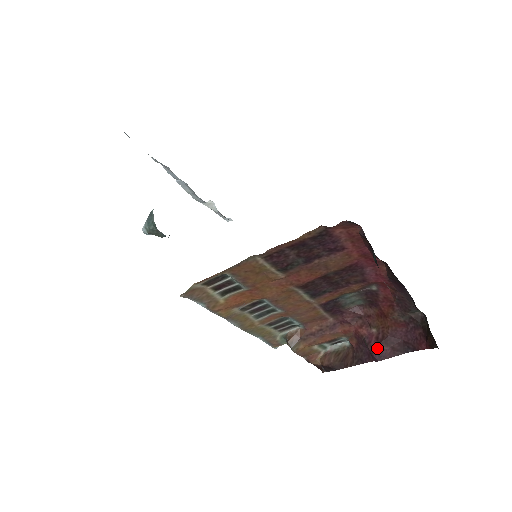
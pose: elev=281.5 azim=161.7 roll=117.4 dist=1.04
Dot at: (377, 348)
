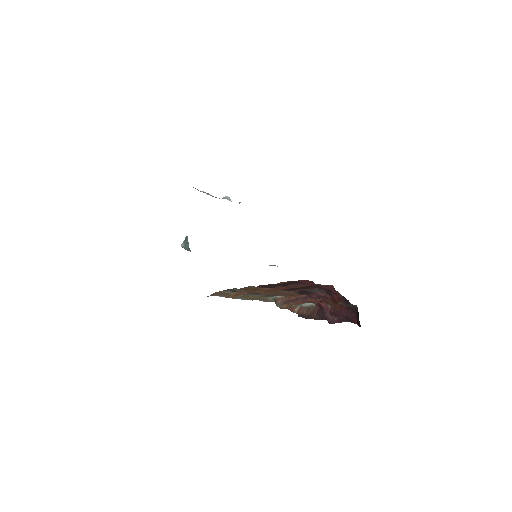
Dot at: (330, 317)
